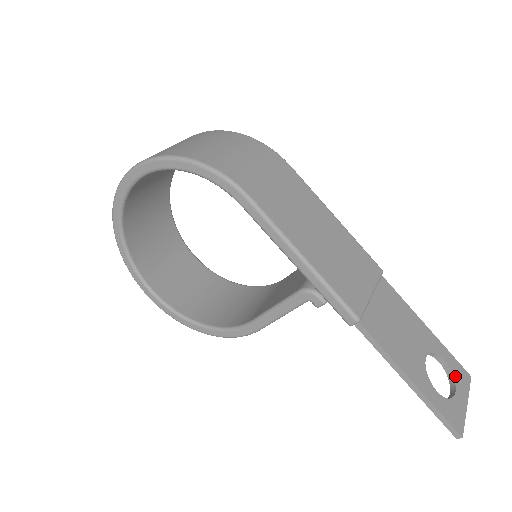
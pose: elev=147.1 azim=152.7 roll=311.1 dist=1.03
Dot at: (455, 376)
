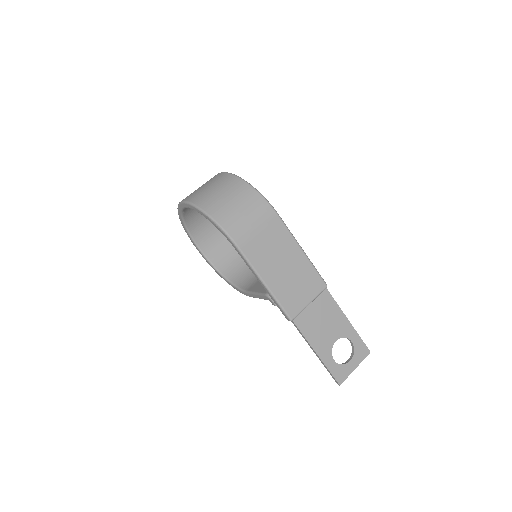
Dot at: (356, 352)
